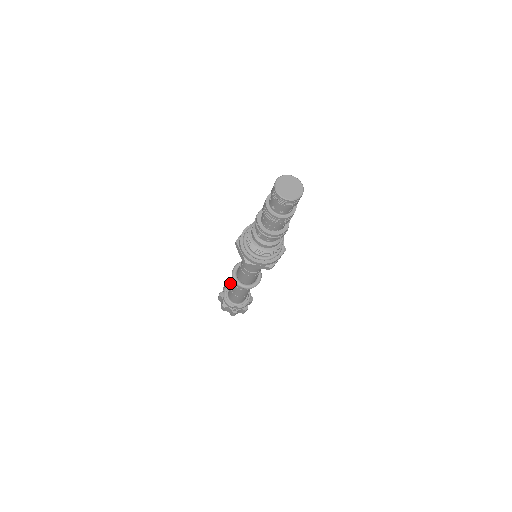
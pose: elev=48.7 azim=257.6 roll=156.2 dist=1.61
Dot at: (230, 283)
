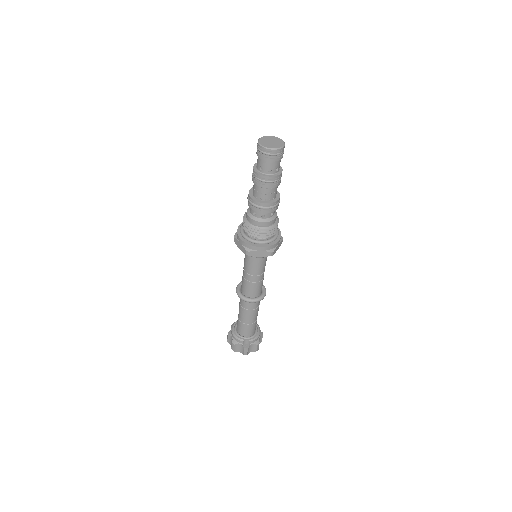
Dot at: occluded
